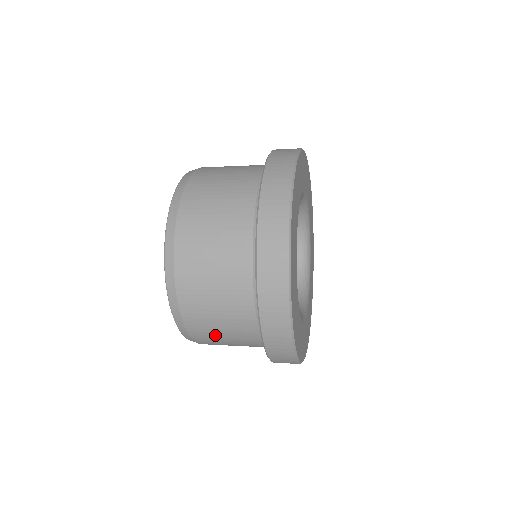
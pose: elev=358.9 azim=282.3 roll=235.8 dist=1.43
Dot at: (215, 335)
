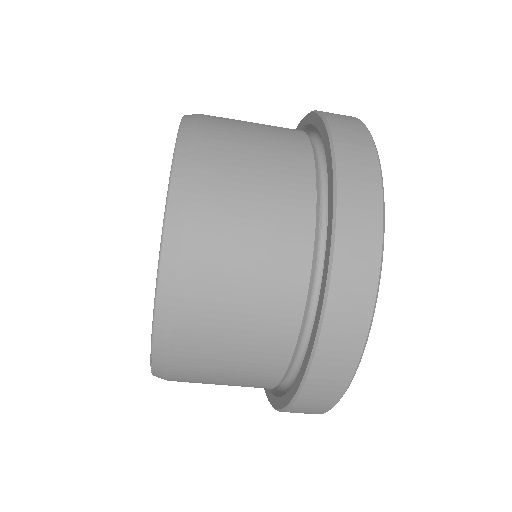
Dot at: (208, 382)
